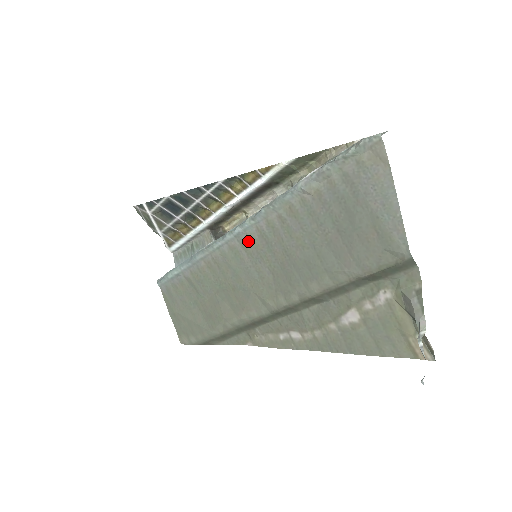
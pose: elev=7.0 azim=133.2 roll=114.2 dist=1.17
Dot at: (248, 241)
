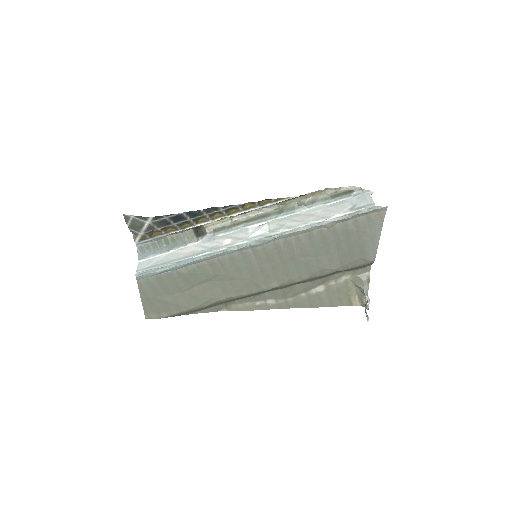
Dot at: (262, 250)
